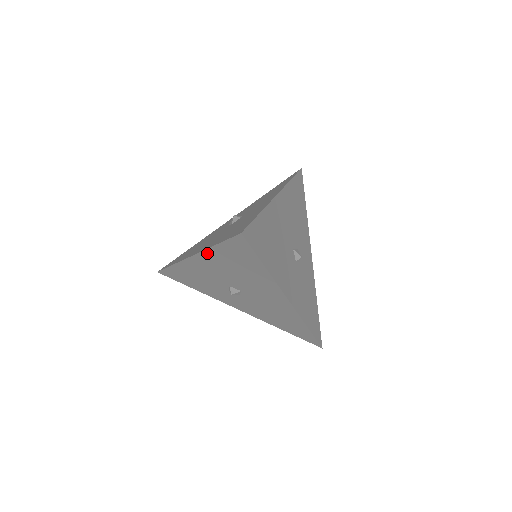
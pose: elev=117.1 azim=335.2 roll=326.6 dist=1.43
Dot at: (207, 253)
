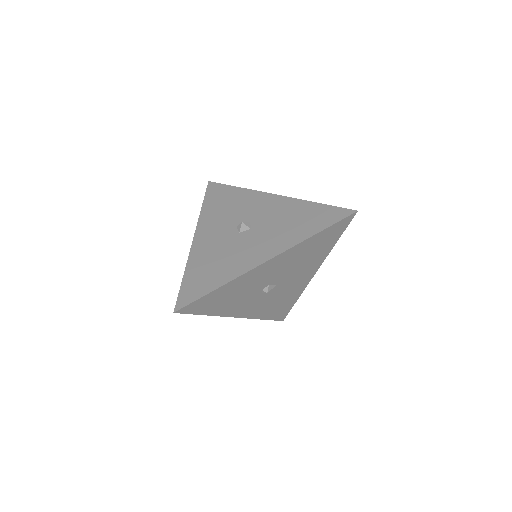
Dot at: (296, 247)
